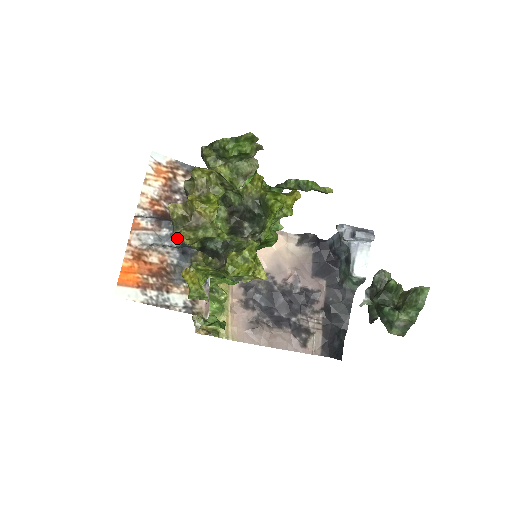
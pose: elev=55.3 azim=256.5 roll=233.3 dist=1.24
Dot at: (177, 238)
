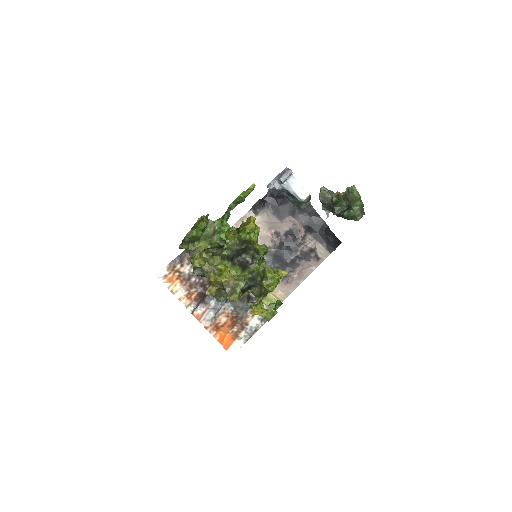
Dot at: occluded
